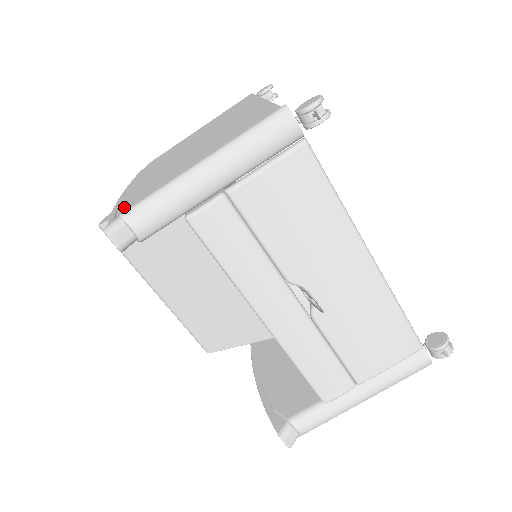
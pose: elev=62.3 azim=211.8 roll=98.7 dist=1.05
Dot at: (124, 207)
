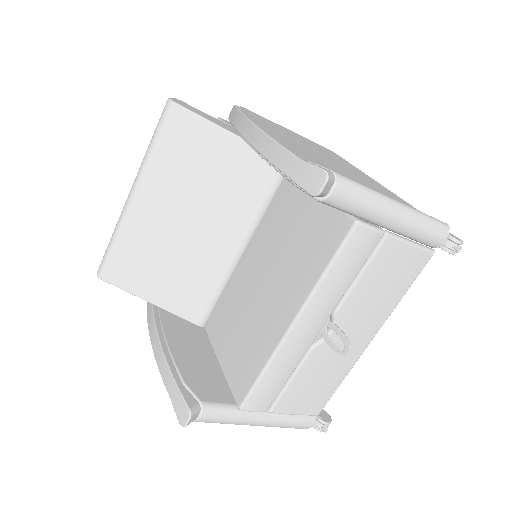
Dot at: (299, 153)
